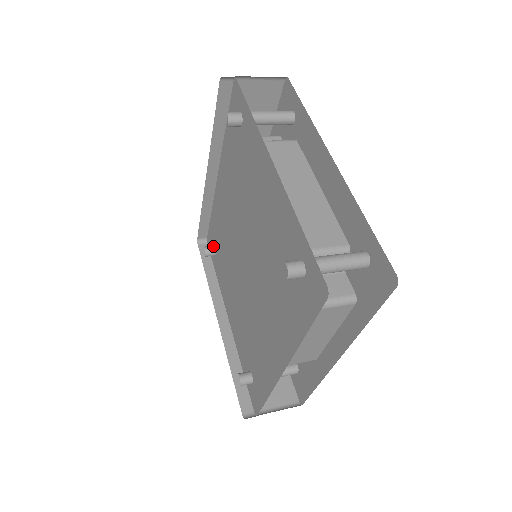
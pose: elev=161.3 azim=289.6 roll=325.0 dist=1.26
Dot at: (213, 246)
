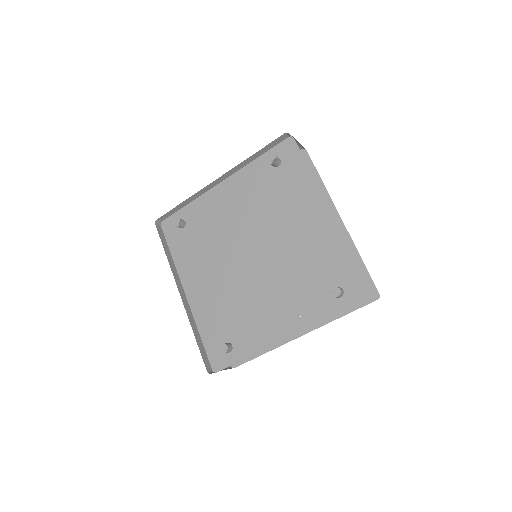
Dot at: (224, 344)
